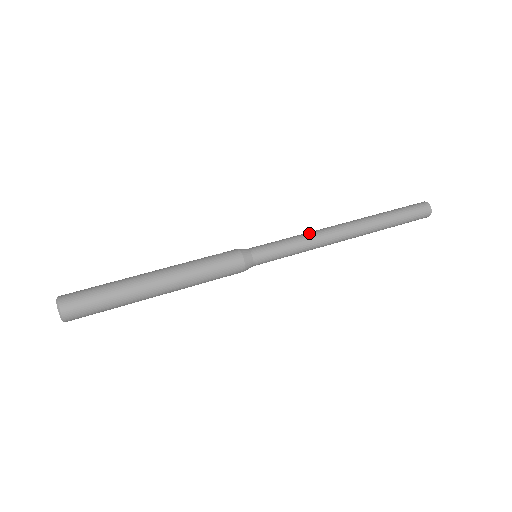
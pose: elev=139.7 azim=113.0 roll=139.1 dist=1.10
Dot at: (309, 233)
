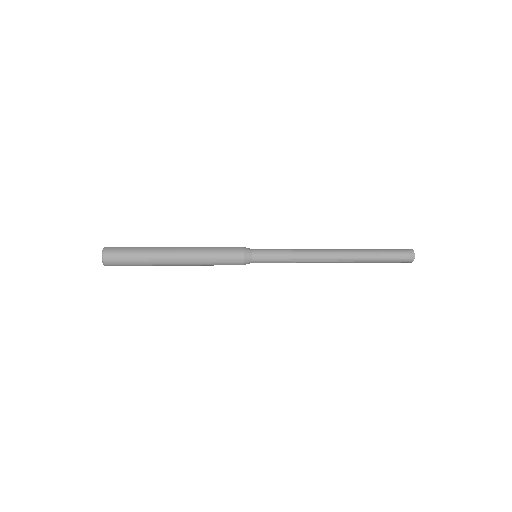
Dot at: (302, 249)
